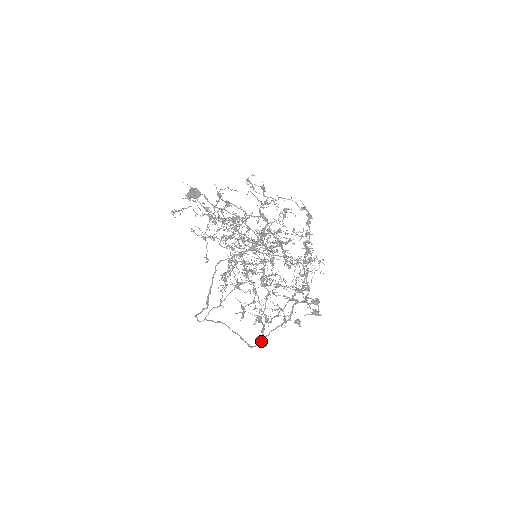
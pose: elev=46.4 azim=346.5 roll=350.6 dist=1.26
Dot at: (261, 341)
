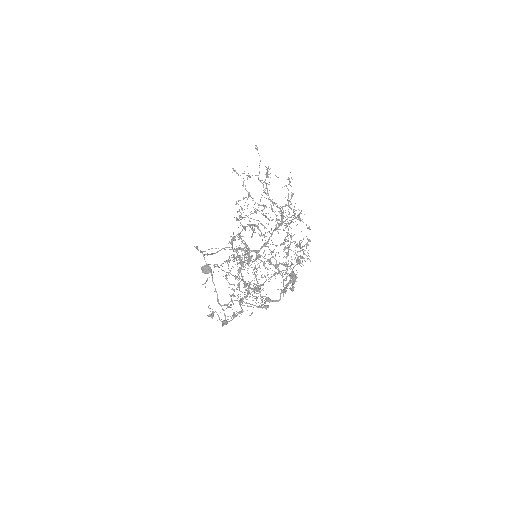
Dot at: occluded
